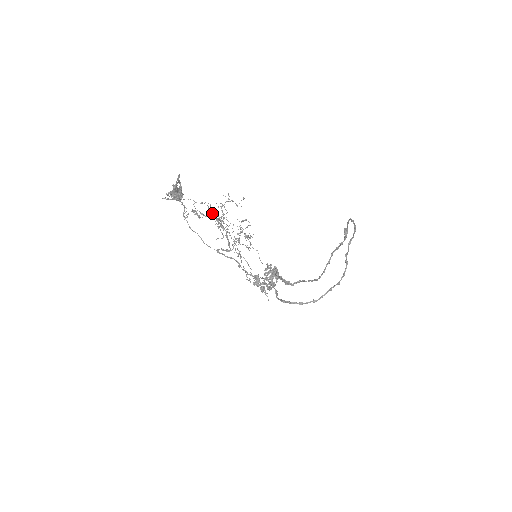
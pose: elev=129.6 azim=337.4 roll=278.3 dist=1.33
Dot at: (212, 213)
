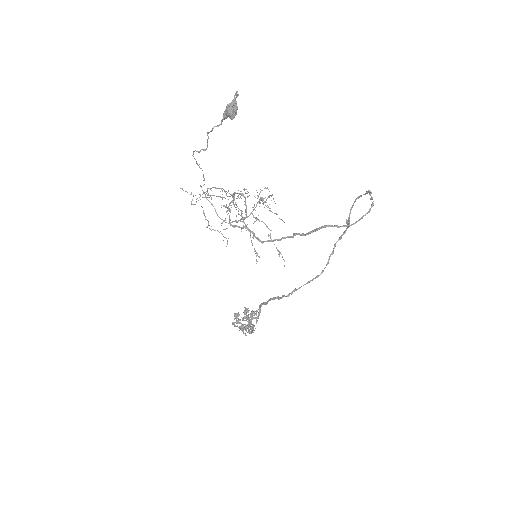
Dot at: (228, 190)
